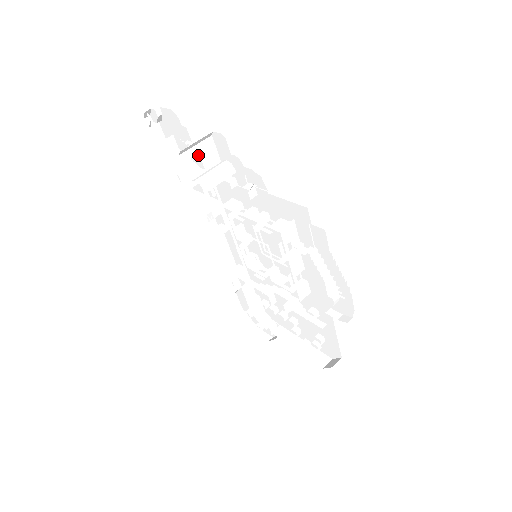
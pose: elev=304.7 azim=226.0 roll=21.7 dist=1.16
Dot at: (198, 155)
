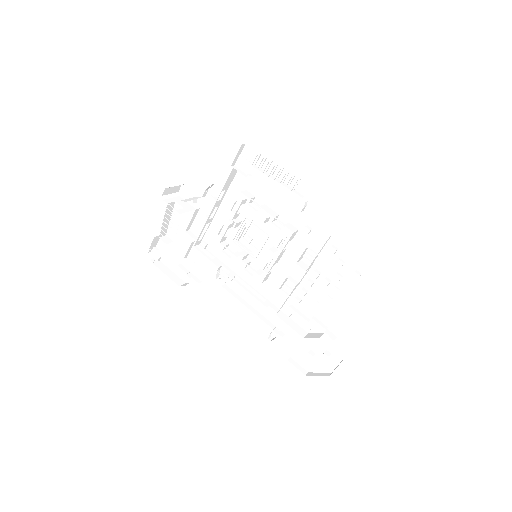
Dot at: (176, 204)
